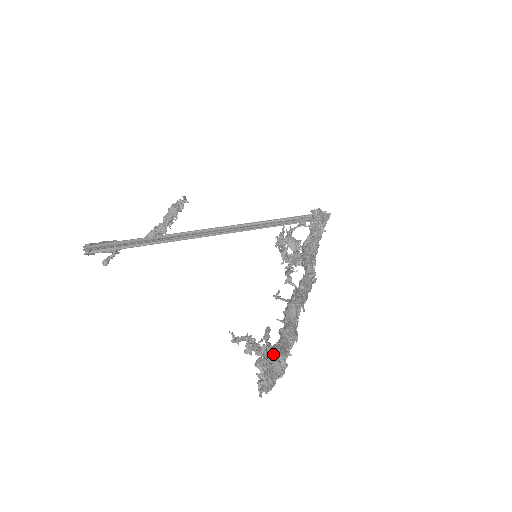
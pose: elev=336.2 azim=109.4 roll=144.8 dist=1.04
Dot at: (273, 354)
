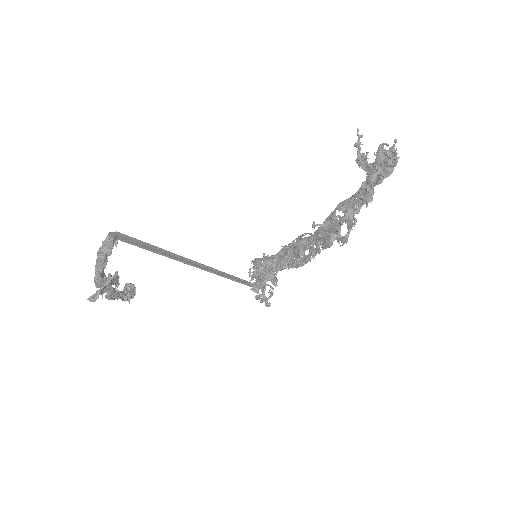
Dot at: occluded
